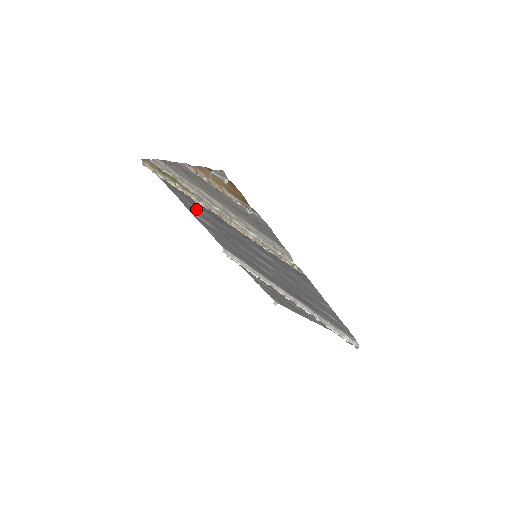
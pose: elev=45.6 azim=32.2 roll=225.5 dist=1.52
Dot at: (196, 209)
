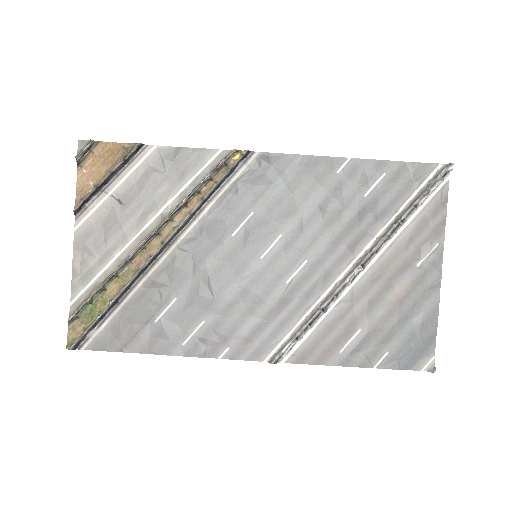
Dot at: (165, 322)
